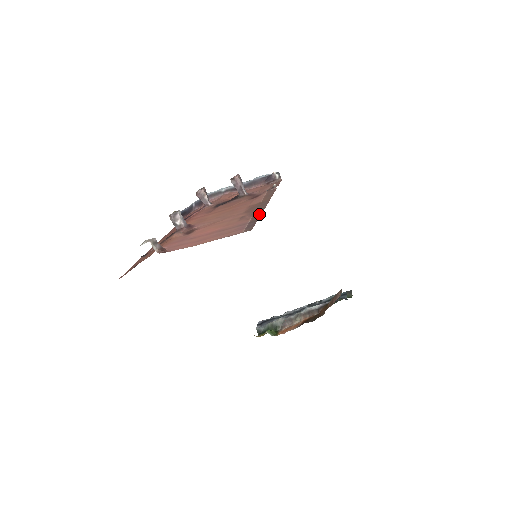
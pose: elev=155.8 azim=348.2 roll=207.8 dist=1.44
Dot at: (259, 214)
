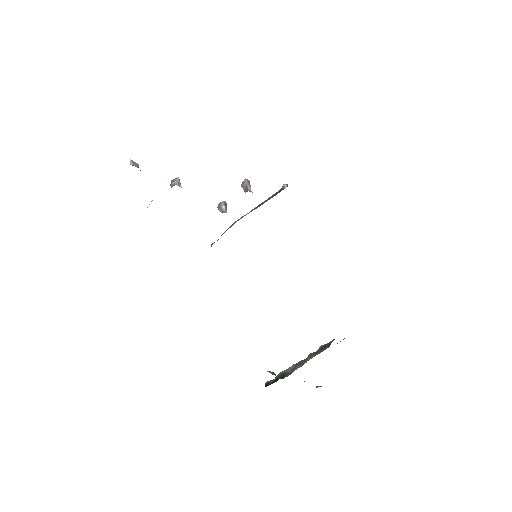
Dot at: occluded
